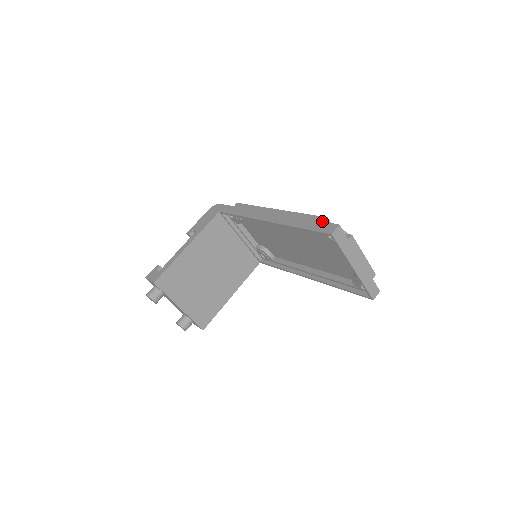
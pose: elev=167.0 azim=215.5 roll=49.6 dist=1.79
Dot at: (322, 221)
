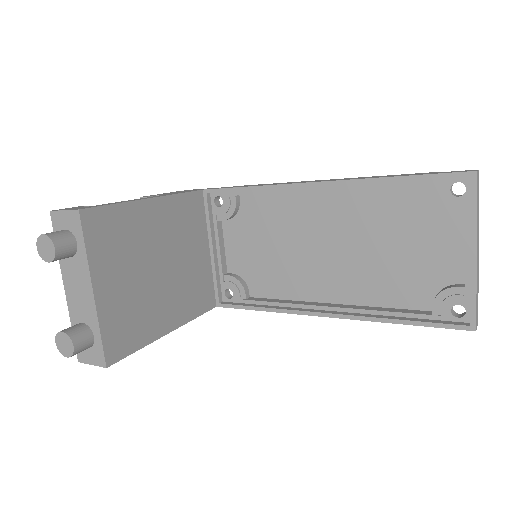
Dot at: occluded
